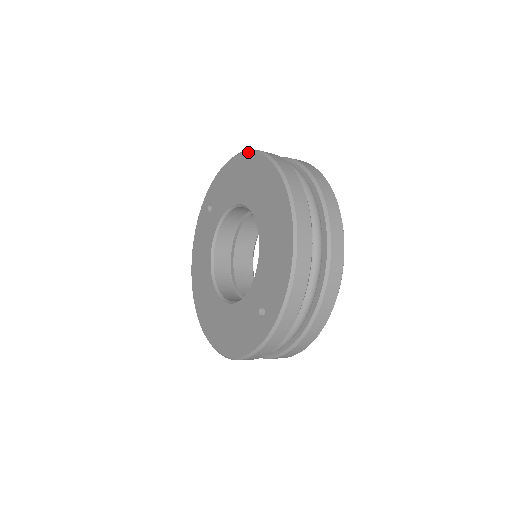
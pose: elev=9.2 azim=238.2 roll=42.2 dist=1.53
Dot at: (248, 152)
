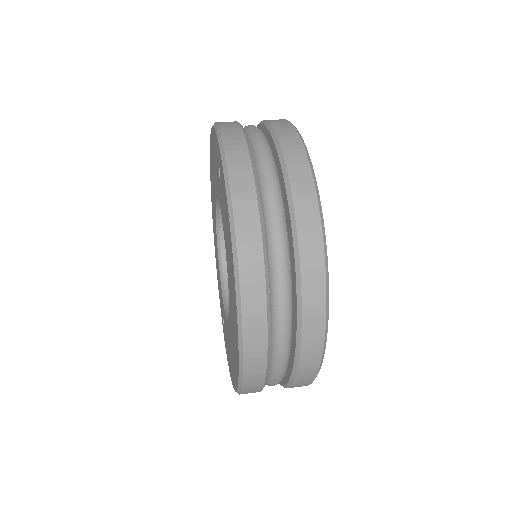
Dot at: (235, 296)
